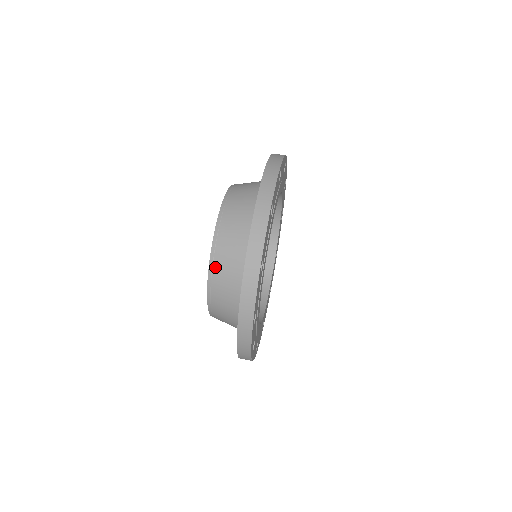
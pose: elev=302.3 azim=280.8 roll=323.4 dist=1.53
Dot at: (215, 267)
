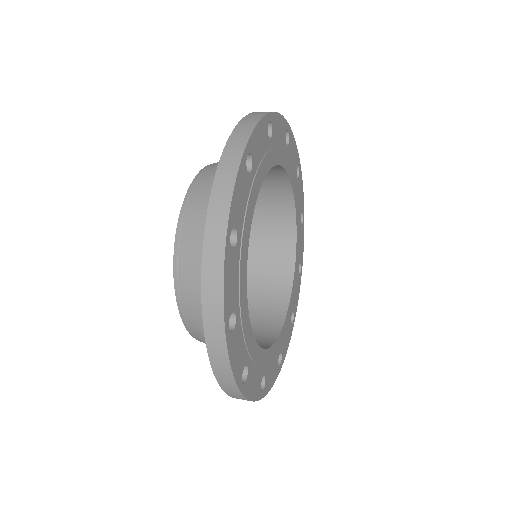
Dot at: (181, 255)
